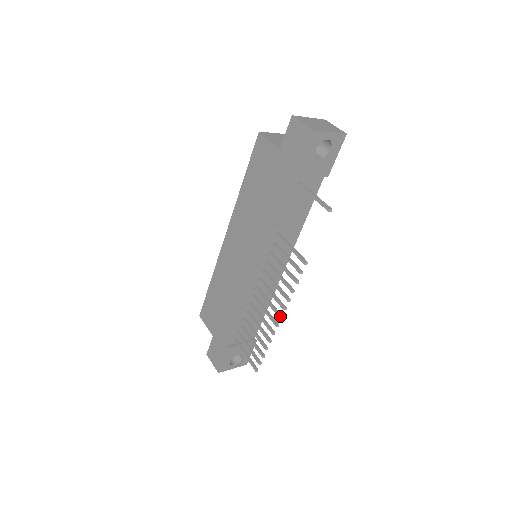
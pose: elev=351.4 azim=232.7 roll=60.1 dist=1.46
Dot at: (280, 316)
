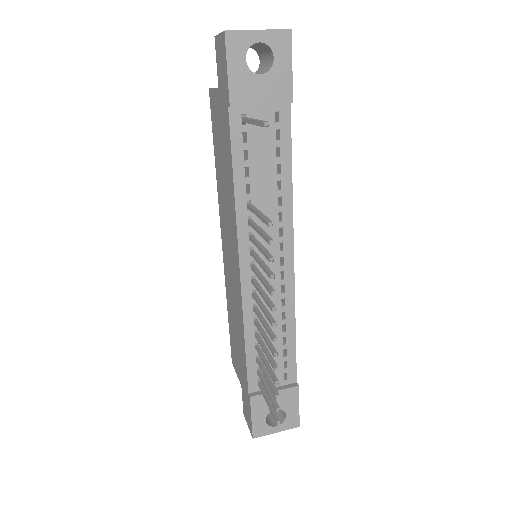
Dot at: (271, 323)
